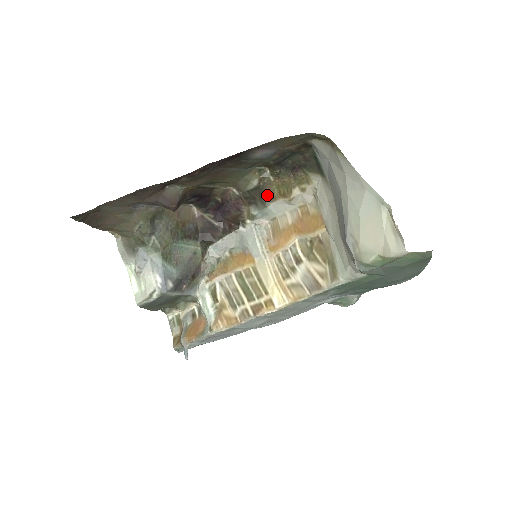
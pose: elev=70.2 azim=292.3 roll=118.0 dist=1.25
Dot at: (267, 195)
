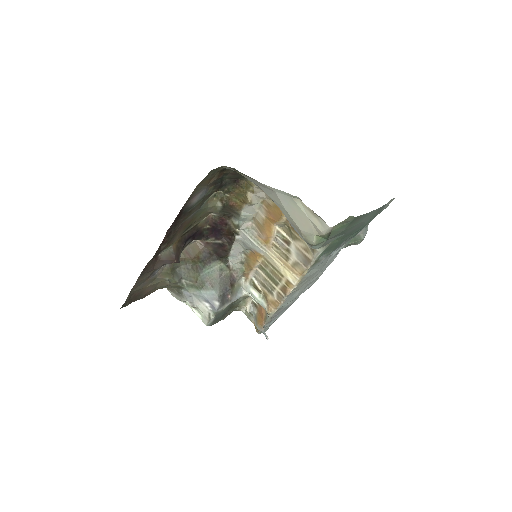
Dot at: (234, 207)
